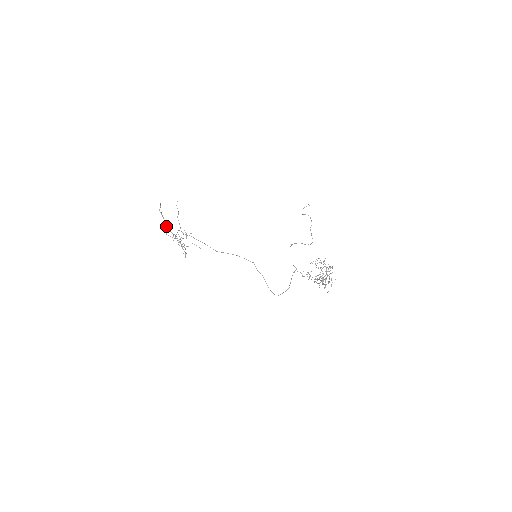
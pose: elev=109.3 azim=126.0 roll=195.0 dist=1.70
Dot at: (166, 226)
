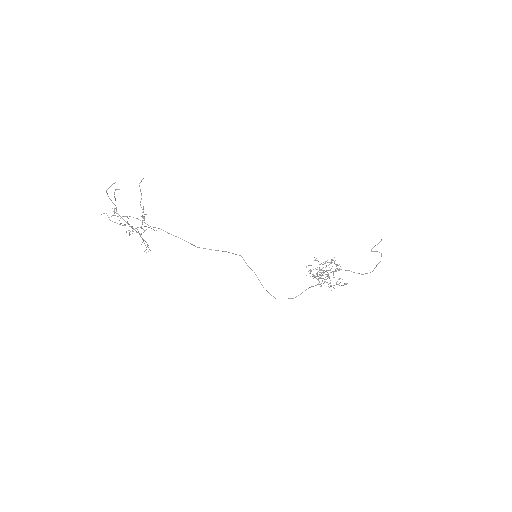
Dot at: occluded
